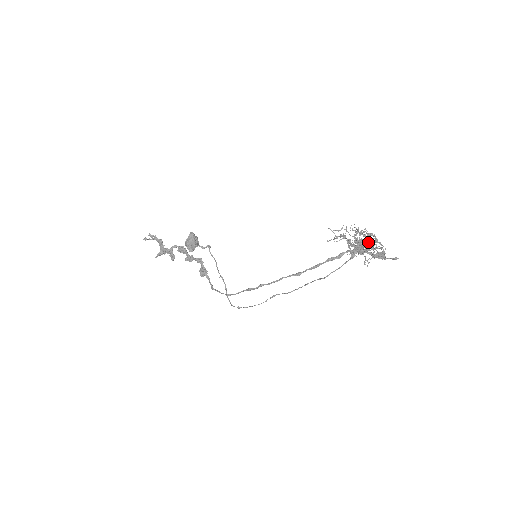
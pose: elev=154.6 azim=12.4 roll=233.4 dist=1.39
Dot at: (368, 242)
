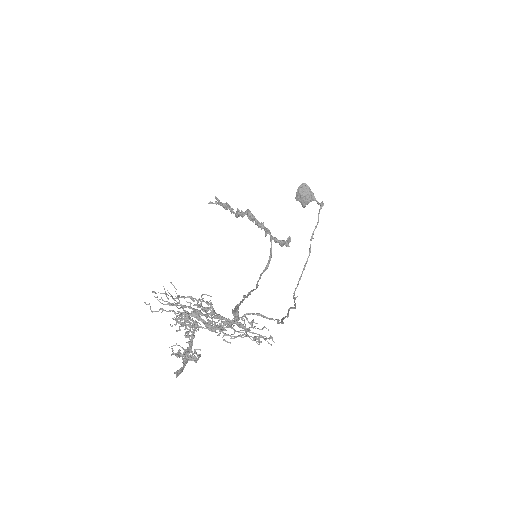
Dot at: (179, 326)
